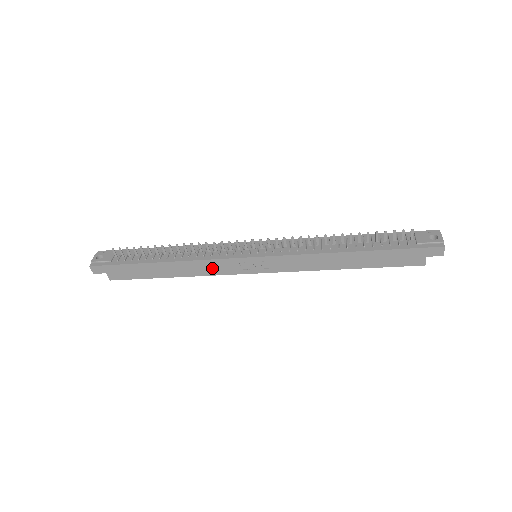
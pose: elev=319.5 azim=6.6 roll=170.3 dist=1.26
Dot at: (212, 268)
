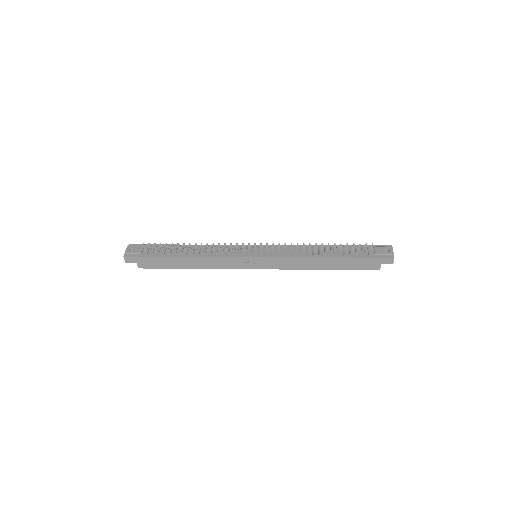
Dot at: (222, 263)
